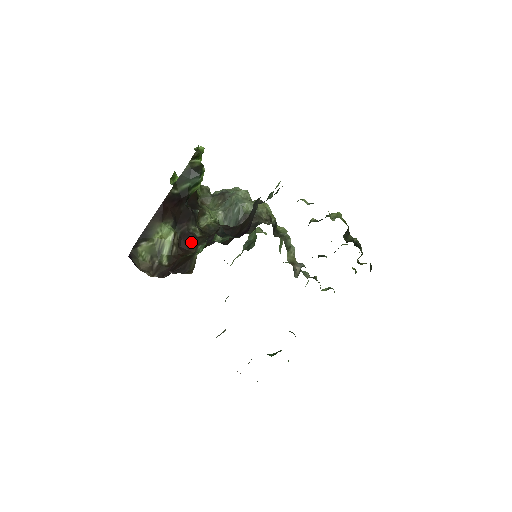
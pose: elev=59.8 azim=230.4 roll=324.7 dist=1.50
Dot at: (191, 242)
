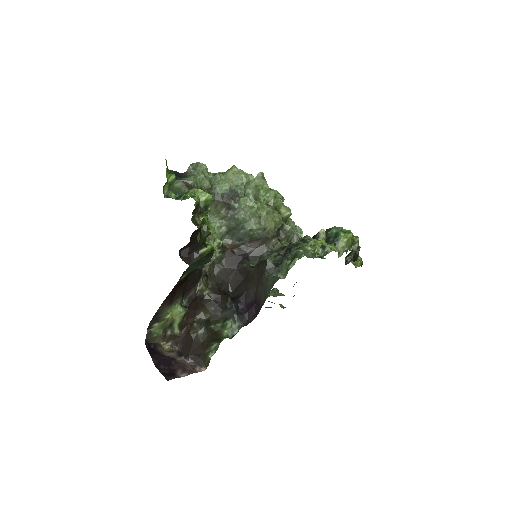
Dot at: (199, 303)
